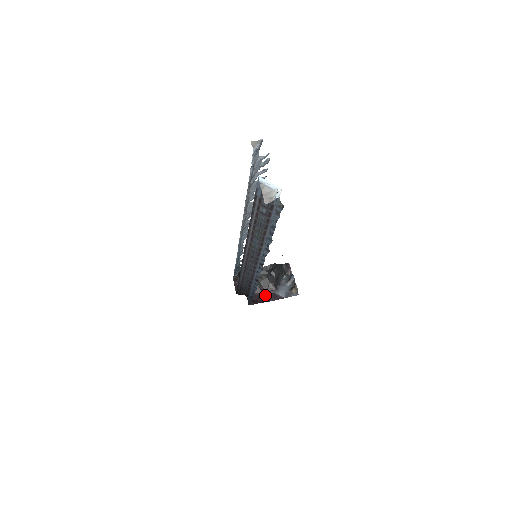
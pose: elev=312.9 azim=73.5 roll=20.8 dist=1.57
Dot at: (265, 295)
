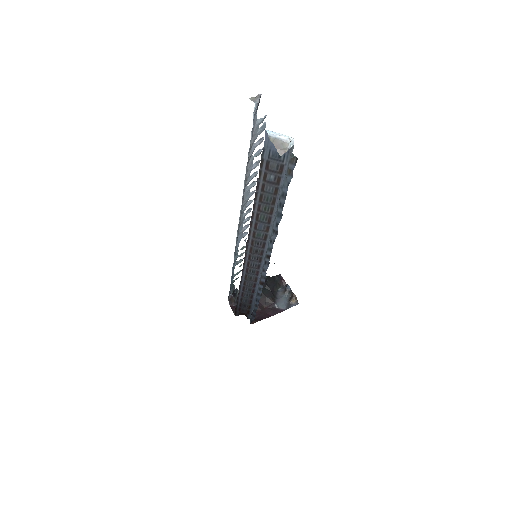
Dot at: (265, 311)
